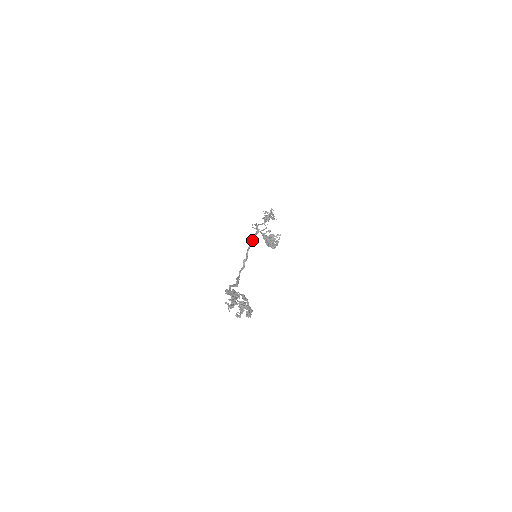
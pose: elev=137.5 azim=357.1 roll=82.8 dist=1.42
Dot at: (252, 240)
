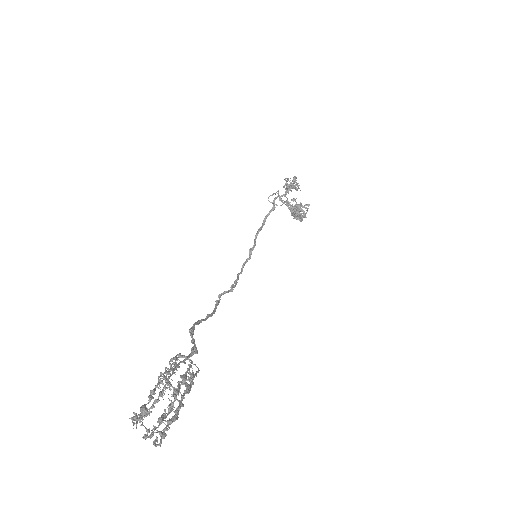
Dot at: (265, 220)
